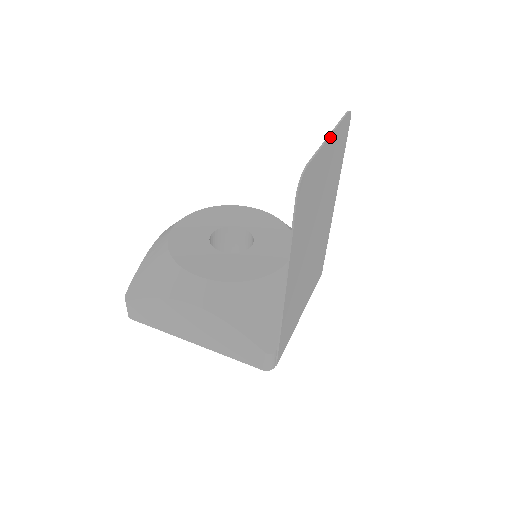
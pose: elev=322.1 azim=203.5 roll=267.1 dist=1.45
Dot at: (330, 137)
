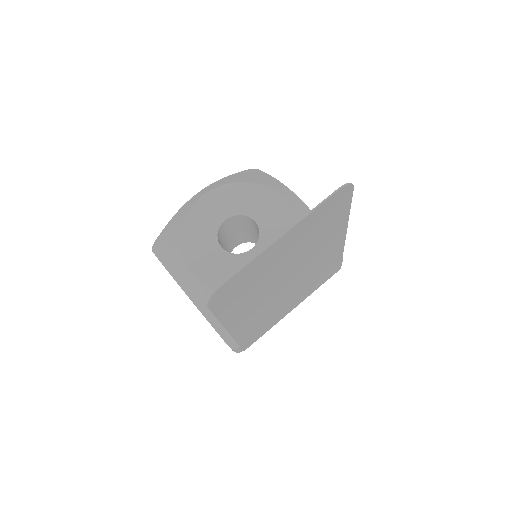
Dot at: (282, 237)
